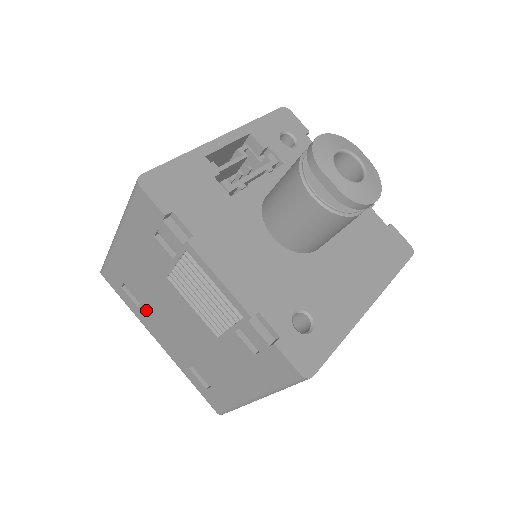
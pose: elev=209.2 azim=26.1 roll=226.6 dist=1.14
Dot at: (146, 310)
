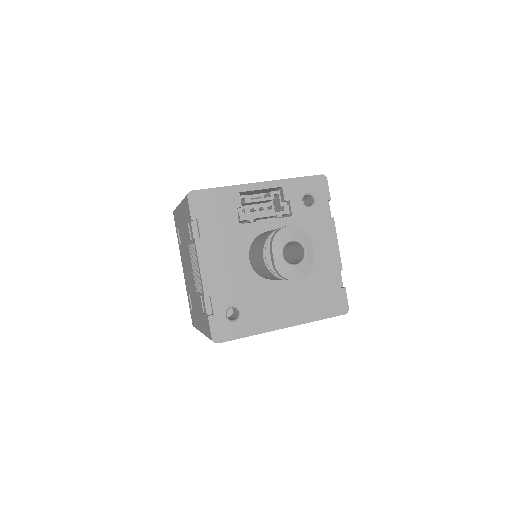
Dot at: (182, 249)
